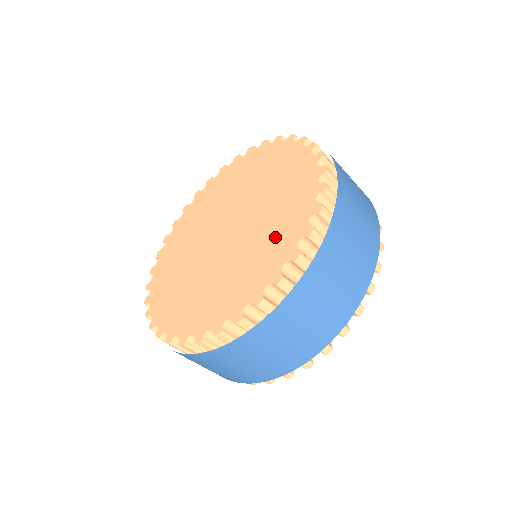
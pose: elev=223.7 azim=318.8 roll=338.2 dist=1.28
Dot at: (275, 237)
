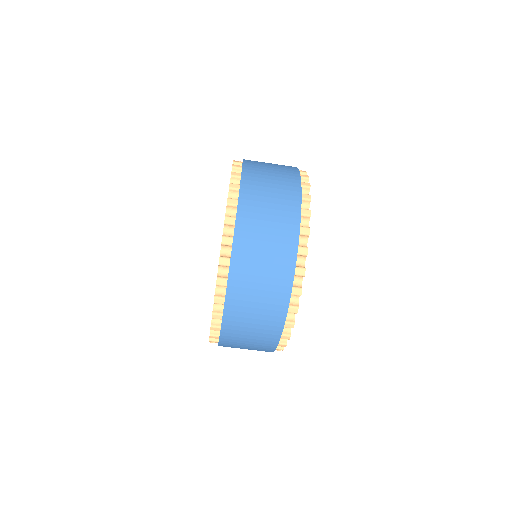
Dot at: occluded
